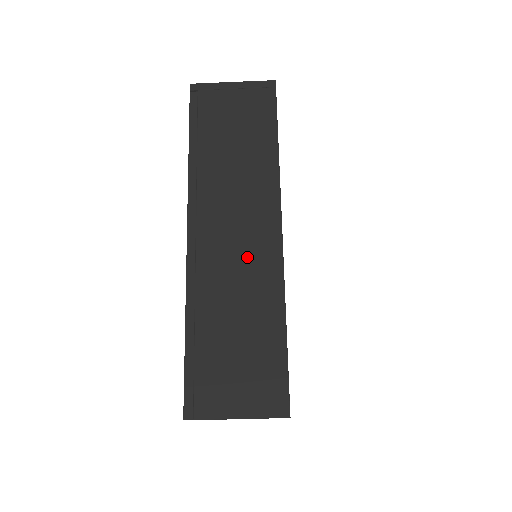
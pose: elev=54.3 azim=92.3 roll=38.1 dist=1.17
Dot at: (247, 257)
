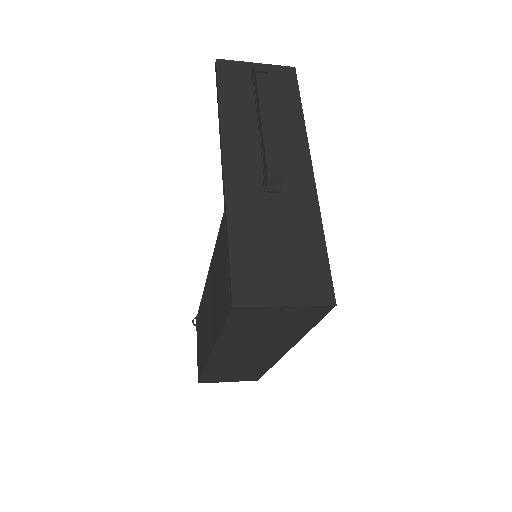
Dot at: (254, 360)
